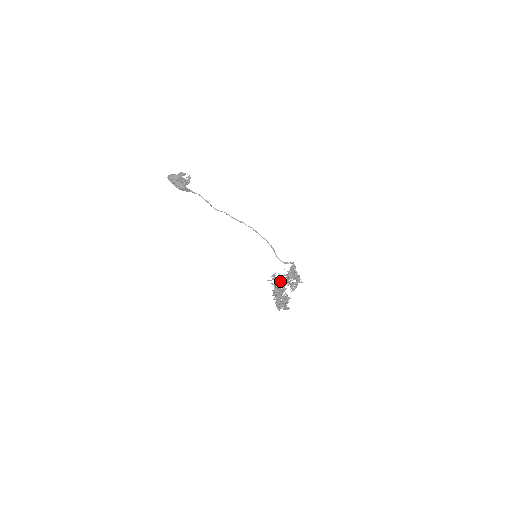
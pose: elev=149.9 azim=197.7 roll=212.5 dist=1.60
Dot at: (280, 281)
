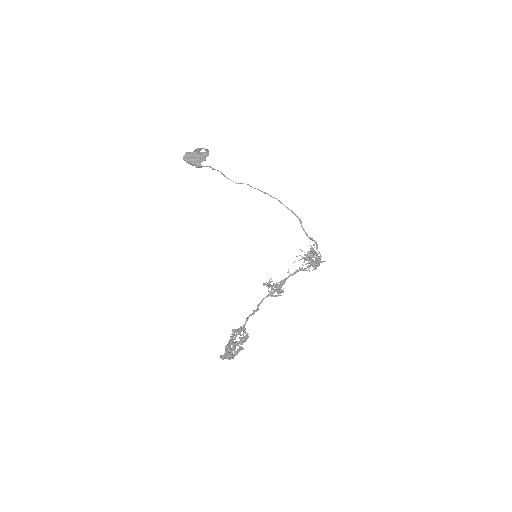
Dot at: (275, 286)
